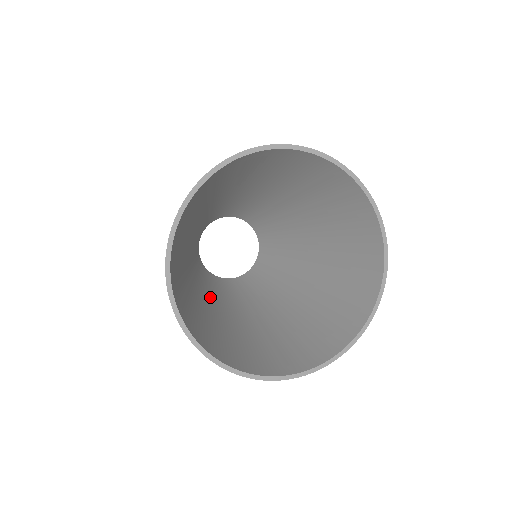
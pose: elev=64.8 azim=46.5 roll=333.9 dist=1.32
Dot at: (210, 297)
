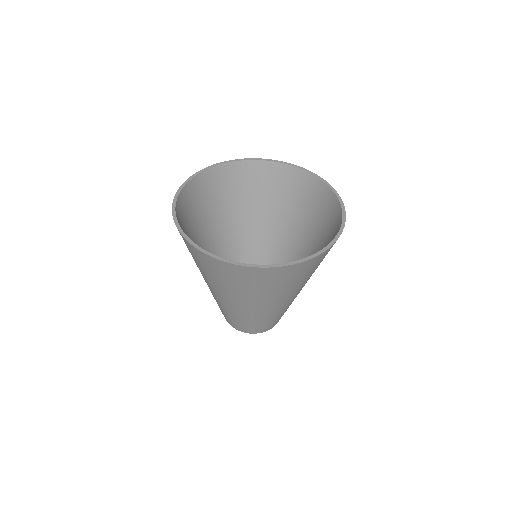
Dot at: occluded
